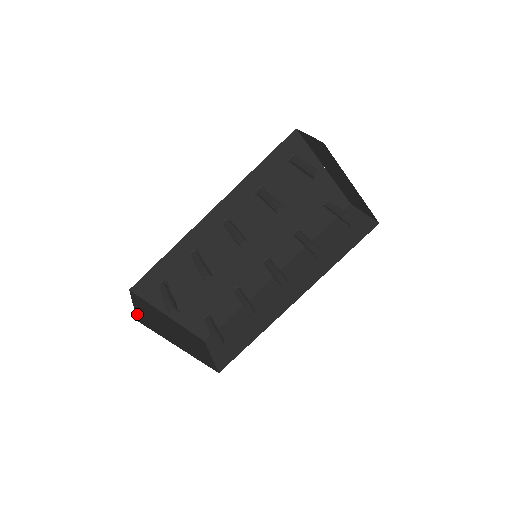
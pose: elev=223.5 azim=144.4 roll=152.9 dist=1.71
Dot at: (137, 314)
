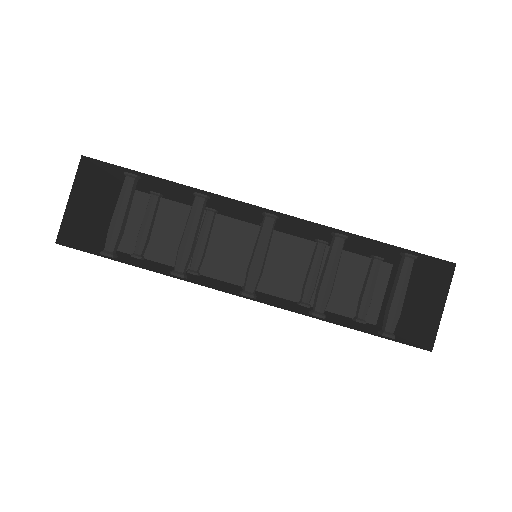
Dot at: (63, 222)
